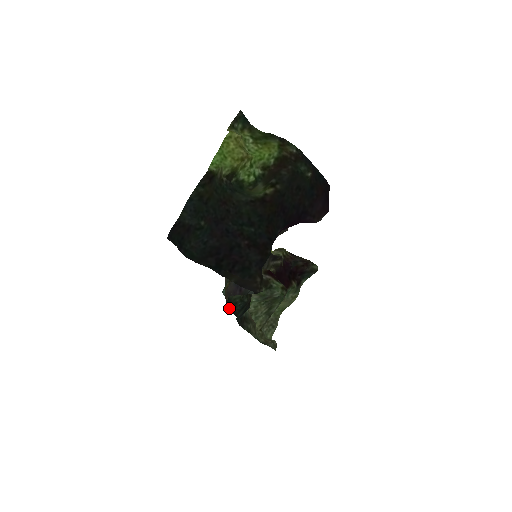
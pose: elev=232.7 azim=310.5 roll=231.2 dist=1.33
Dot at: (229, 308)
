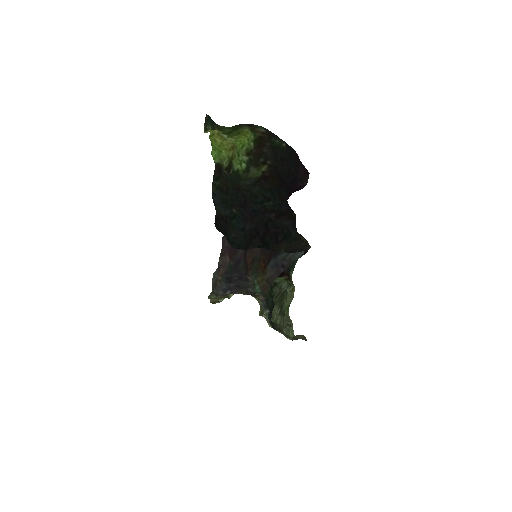
Dot at: occluded
